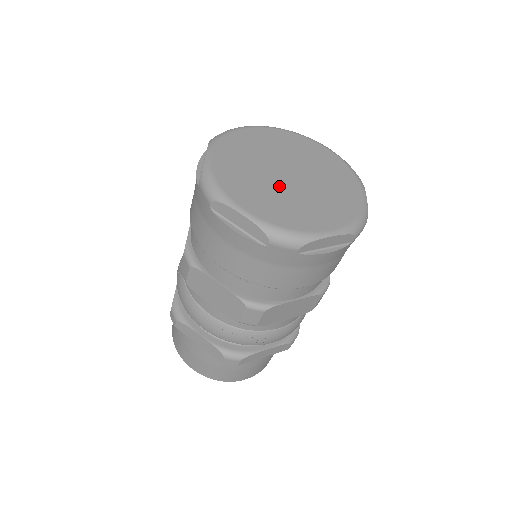
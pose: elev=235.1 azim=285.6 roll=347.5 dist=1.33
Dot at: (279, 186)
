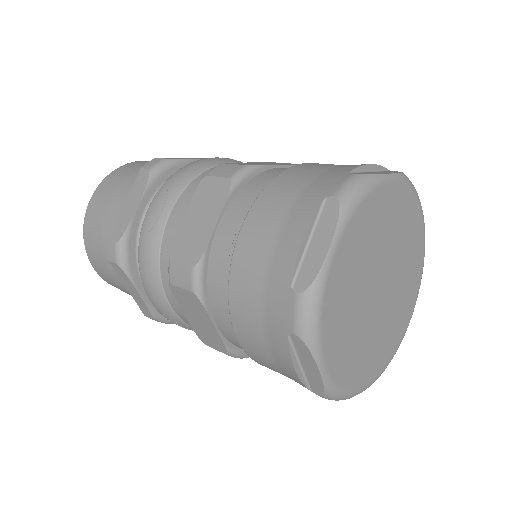
Dot at: (366, 313)
